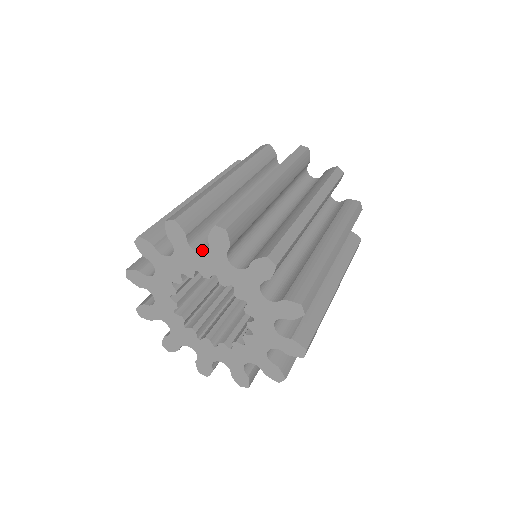
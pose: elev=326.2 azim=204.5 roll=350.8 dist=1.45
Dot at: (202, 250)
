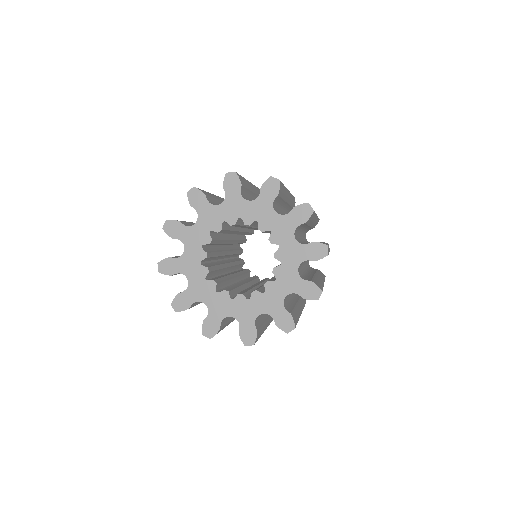
Dot at: occluded
